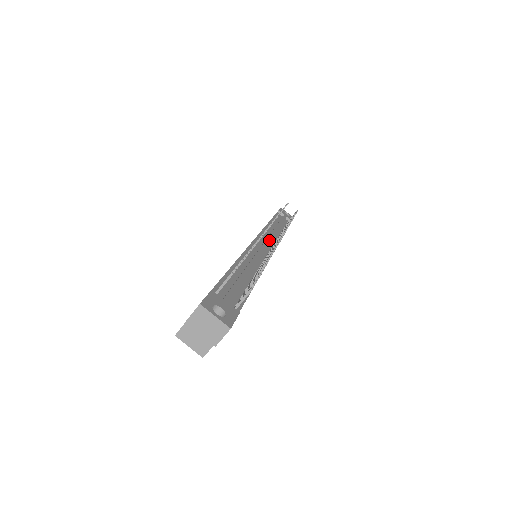
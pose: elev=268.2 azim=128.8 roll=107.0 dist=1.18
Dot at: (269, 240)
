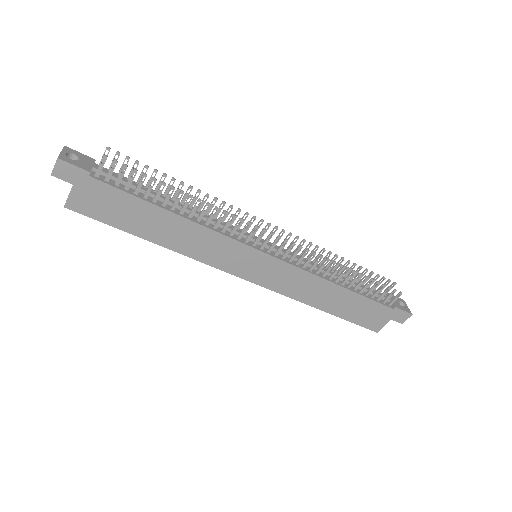
Dot at: occluded
